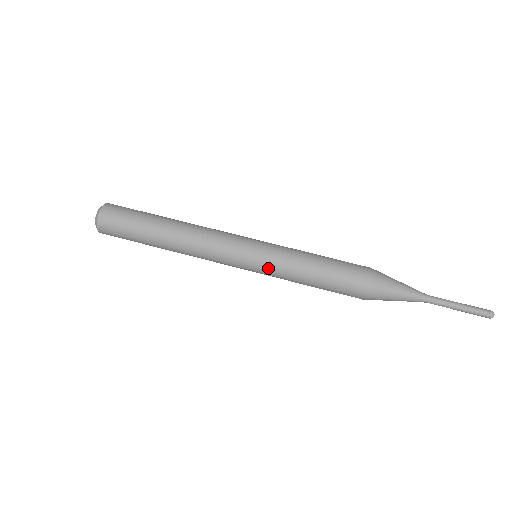
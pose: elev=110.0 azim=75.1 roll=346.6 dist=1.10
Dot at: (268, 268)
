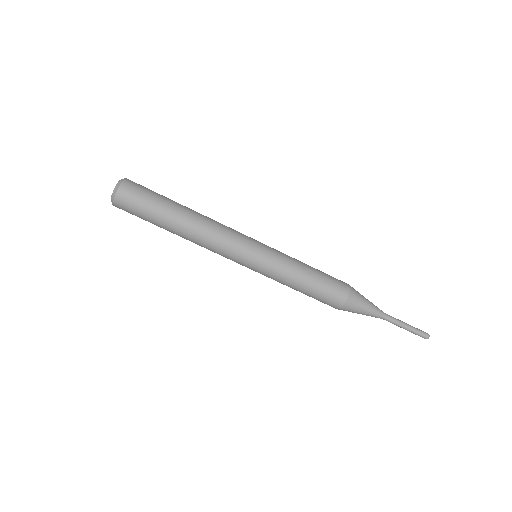
Dot at: (264, 274)
